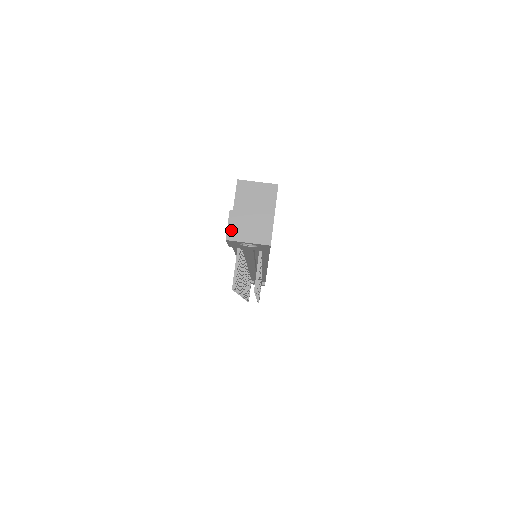
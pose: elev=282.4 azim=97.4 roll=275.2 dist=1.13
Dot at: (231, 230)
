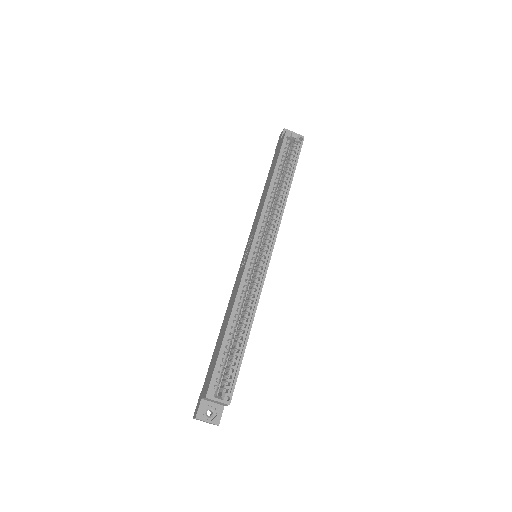
Dot at: (196, 419)
